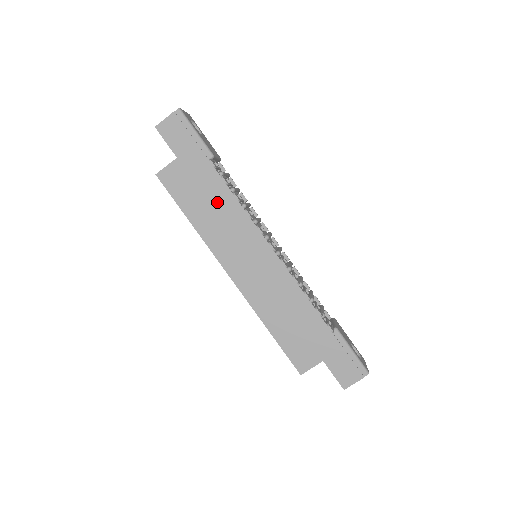
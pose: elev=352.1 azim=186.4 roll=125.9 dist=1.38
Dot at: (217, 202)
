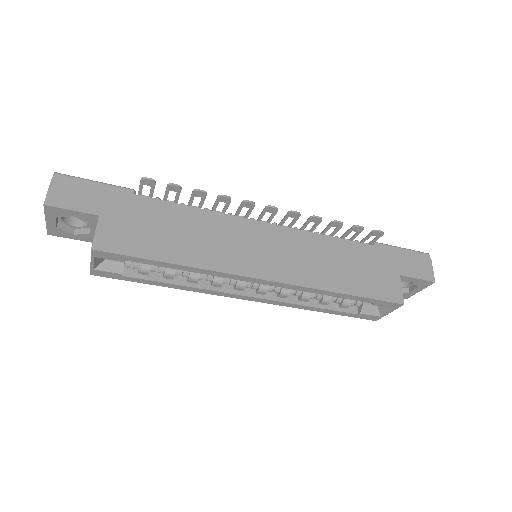
Dot at: (181, 224)
